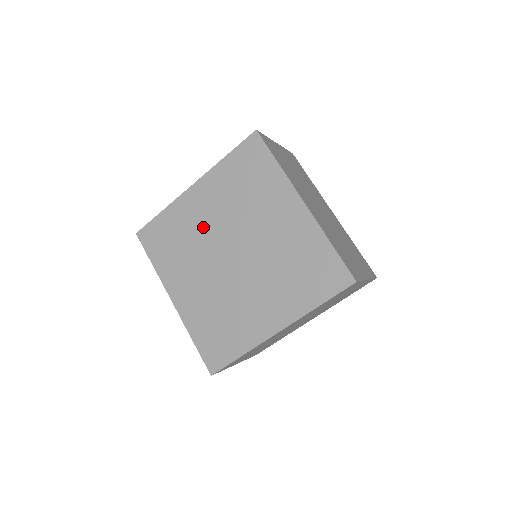
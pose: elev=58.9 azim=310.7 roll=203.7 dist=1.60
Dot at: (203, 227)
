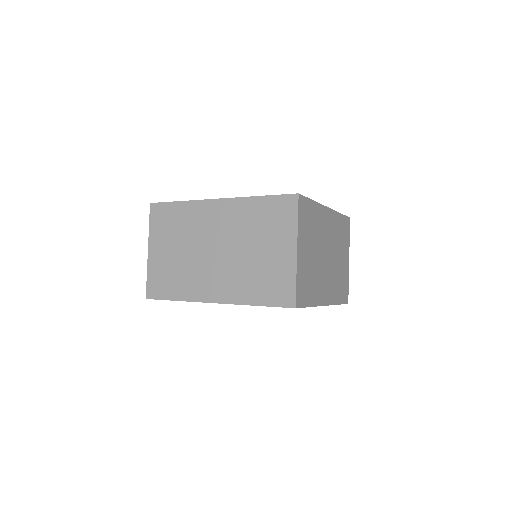
Dot at: occluded
